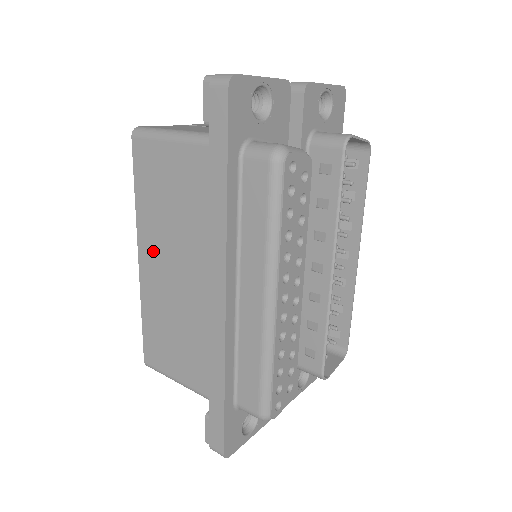
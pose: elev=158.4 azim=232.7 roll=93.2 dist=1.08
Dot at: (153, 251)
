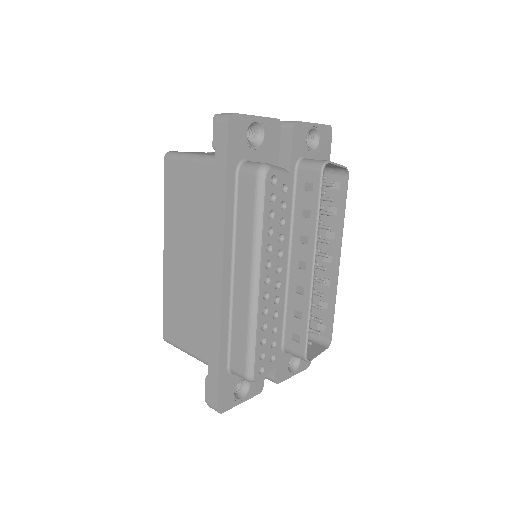
Dot at: (174, 245)
